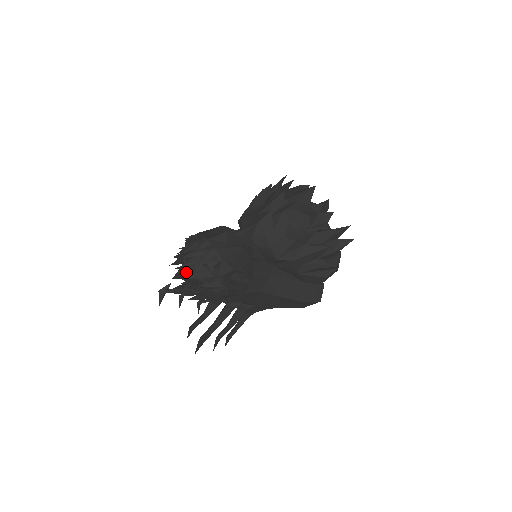
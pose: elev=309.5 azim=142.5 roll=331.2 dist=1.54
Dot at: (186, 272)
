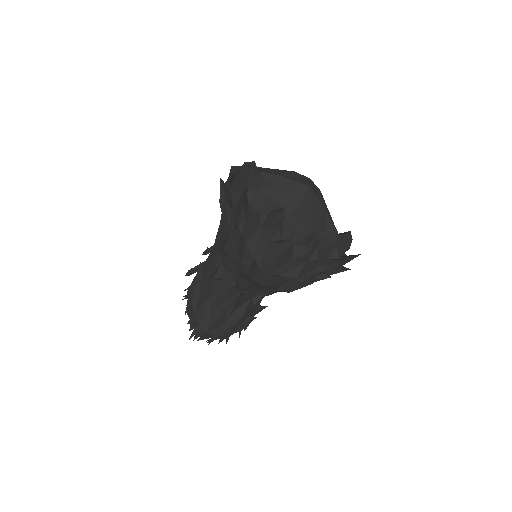
Dot at: occluded
